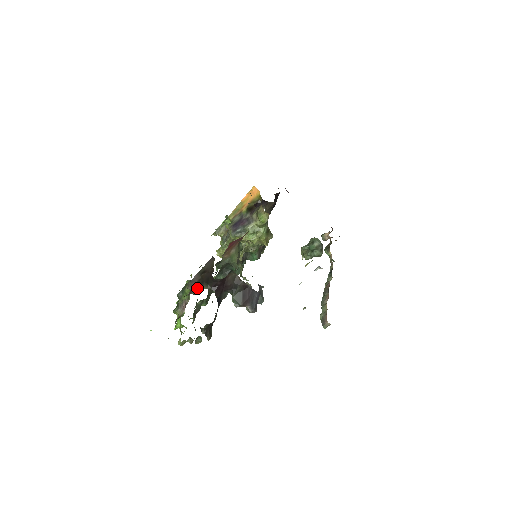
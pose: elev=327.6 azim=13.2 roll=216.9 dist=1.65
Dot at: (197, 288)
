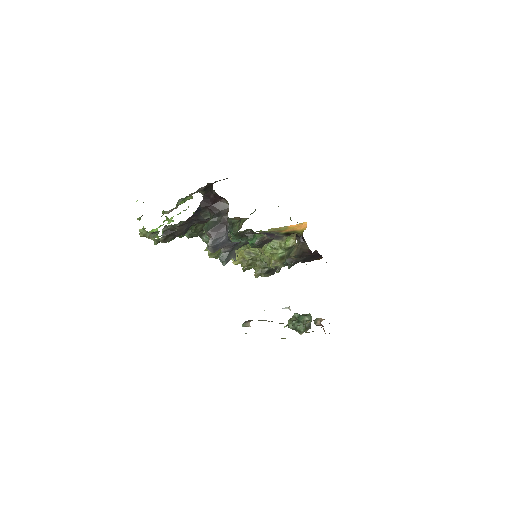
Dot at: occluded
